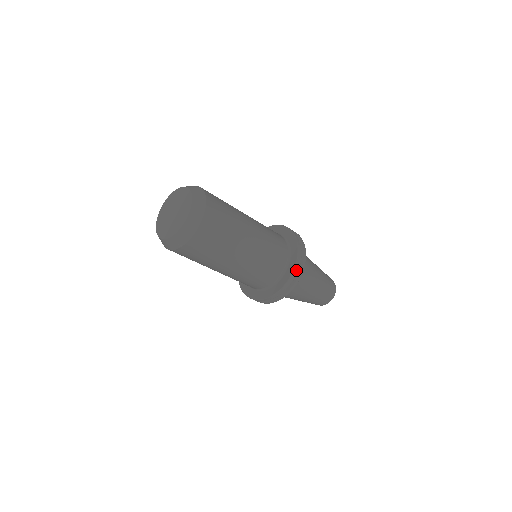
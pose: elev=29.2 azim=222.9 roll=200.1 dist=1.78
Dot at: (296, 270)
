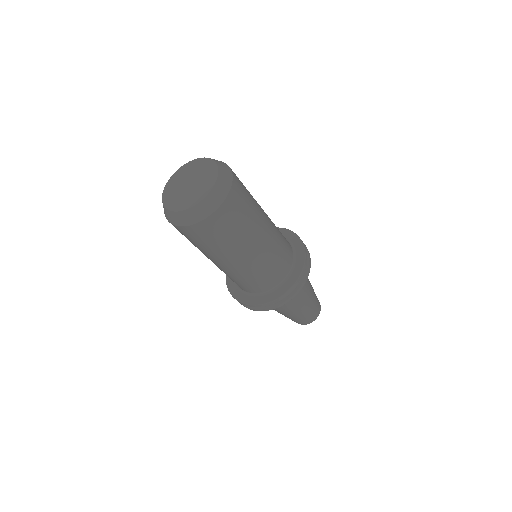
Dot at: (275, 302)
